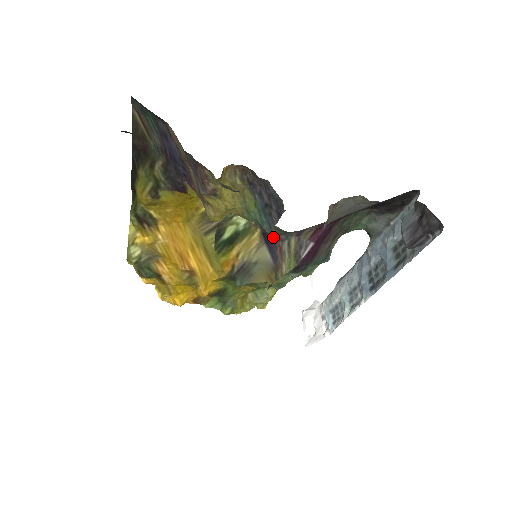
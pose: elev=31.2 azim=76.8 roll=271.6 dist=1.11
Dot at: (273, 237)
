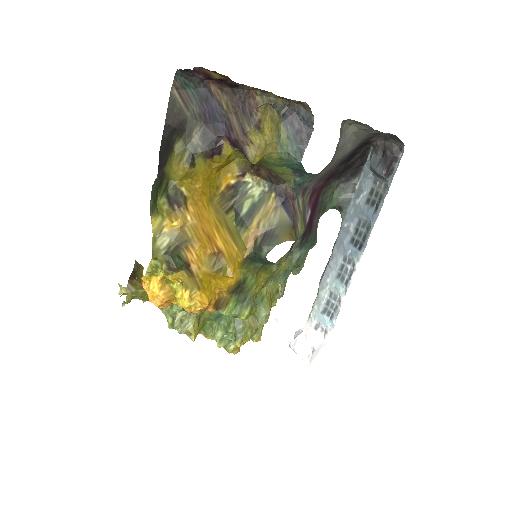
Dot at: (287, 195)
